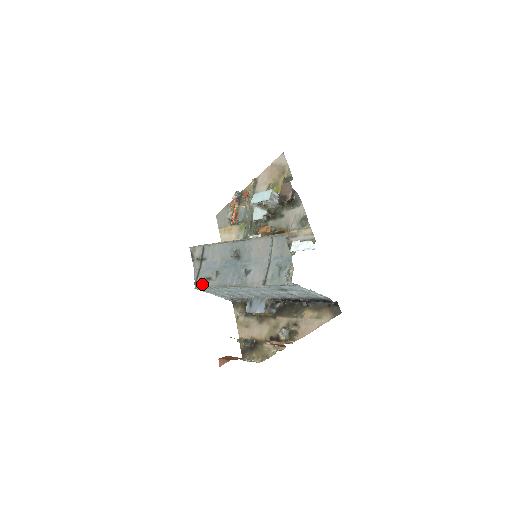
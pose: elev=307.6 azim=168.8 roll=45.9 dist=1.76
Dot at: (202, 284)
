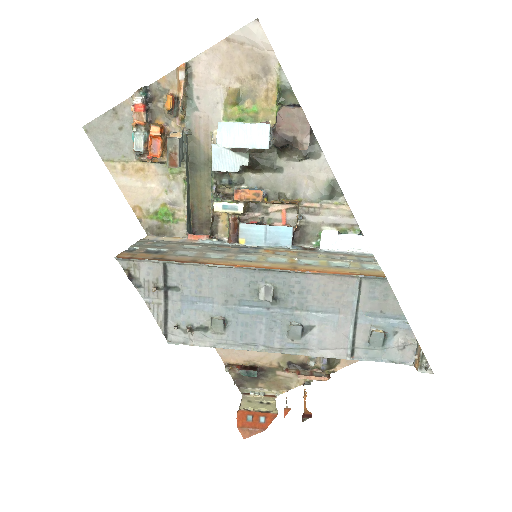
Dot at: (187, 337)
